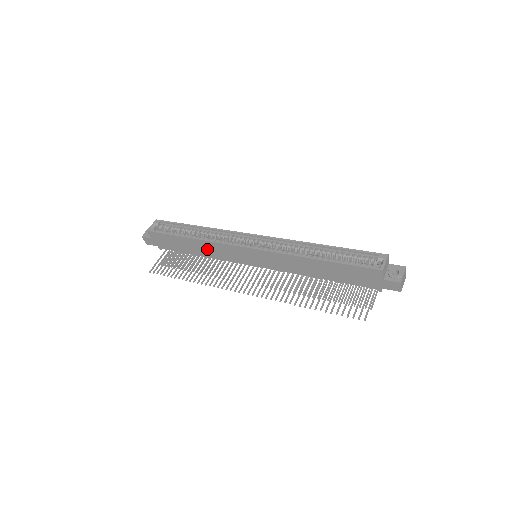
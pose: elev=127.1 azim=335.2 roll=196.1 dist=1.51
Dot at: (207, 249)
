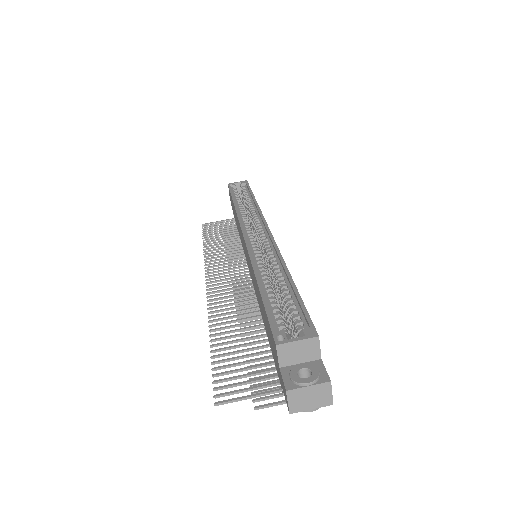
Dot at: occluded
